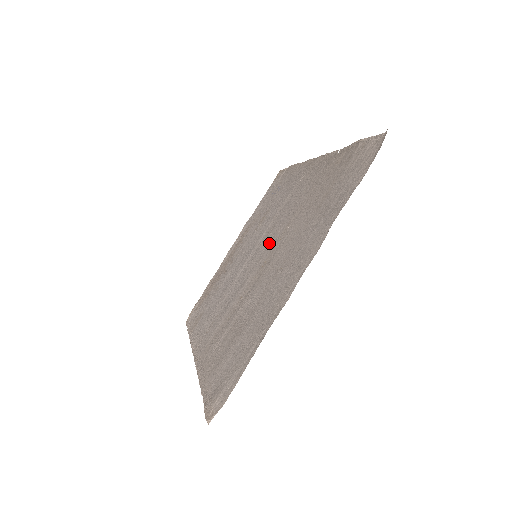
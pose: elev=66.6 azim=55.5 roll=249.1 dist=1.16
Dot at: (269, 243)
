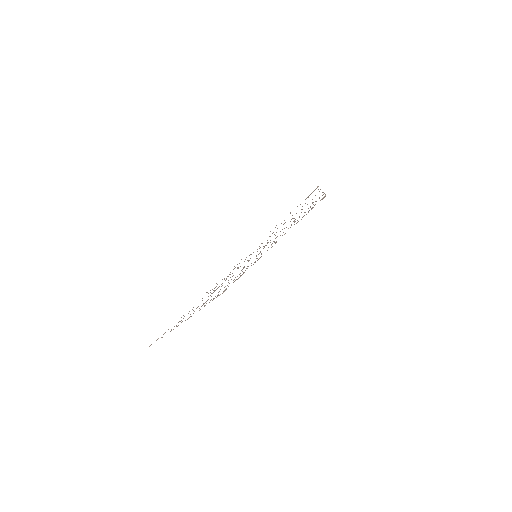
Dot at: occluded
